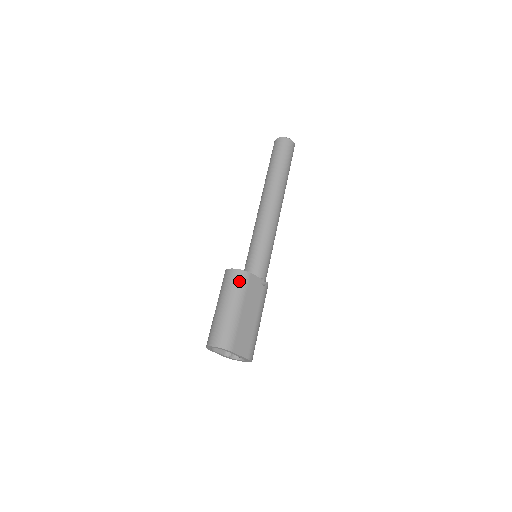
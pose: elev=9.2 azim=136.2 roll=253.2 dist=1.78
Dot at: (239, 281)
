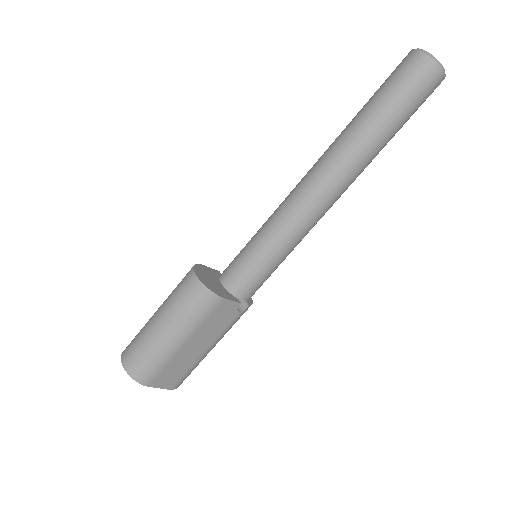
Dot at: (199, 306)
